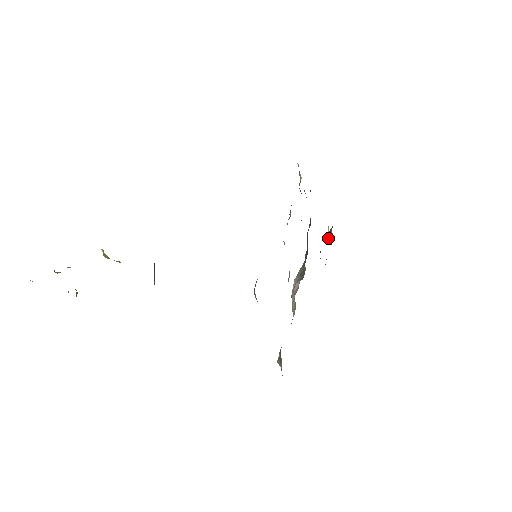
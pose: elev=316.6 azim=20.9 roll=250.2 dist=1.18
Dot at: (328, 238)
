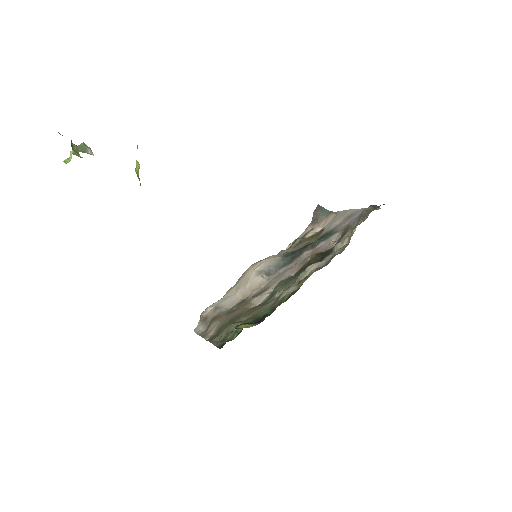
Dot at: (315, 213)
